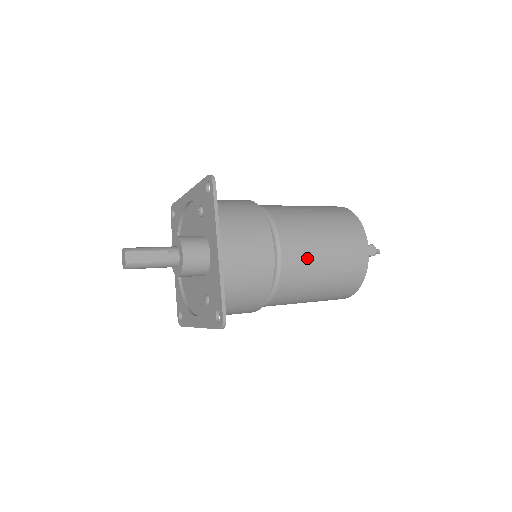
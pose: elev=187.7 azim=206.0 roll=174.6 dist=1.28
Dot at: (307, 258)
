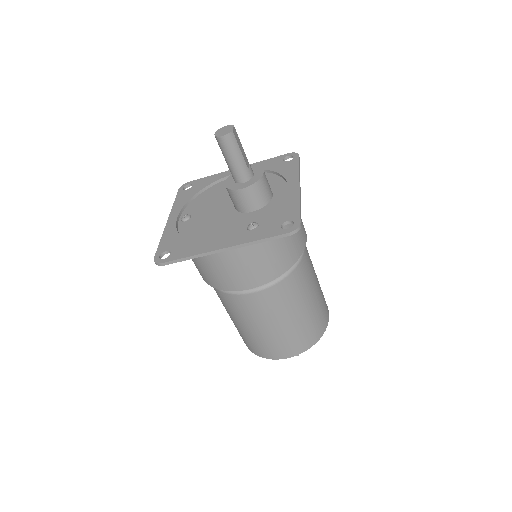
Dot at: (311, 272)
